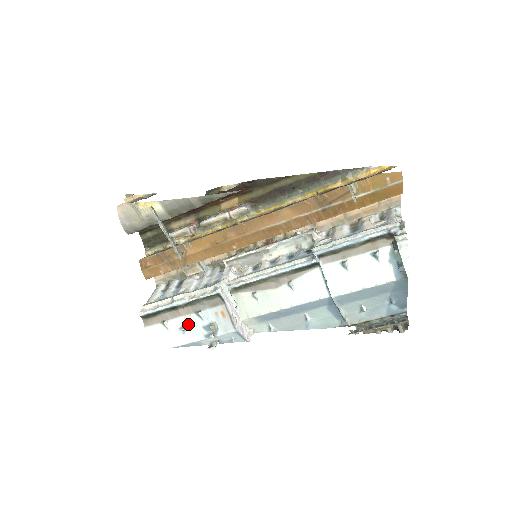
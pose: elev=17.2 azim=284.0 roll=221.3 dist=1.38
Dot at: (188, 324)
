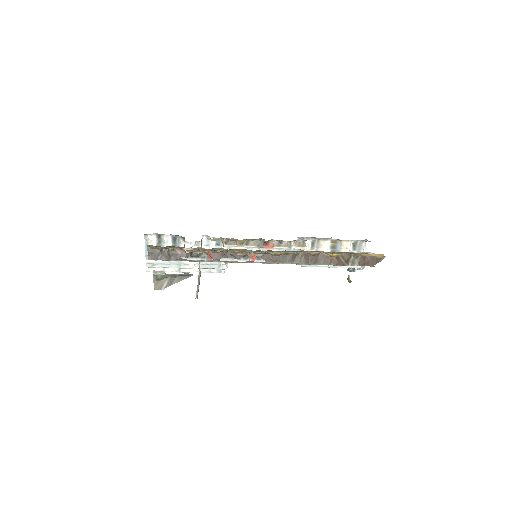
Dot at: occluded
